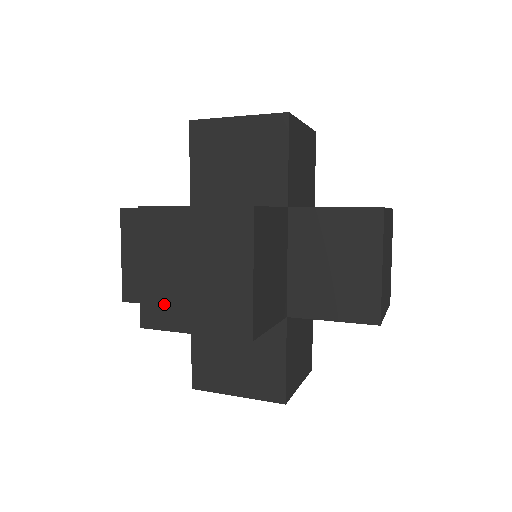
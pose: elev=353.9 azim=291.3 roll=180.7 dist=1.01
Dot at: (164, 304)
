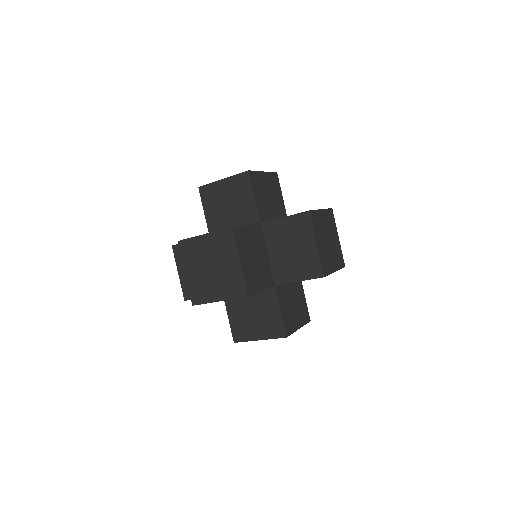
Dot at: (201, 289)
